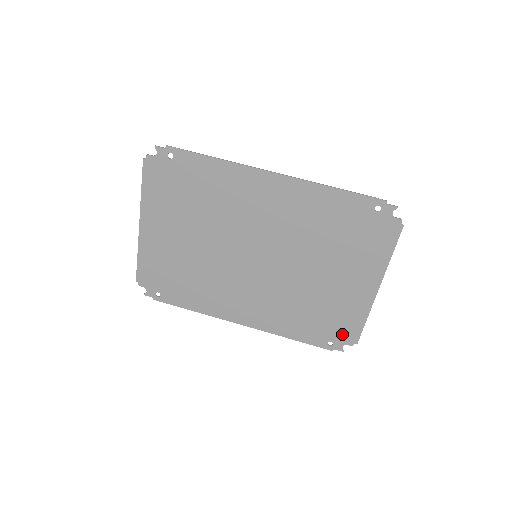
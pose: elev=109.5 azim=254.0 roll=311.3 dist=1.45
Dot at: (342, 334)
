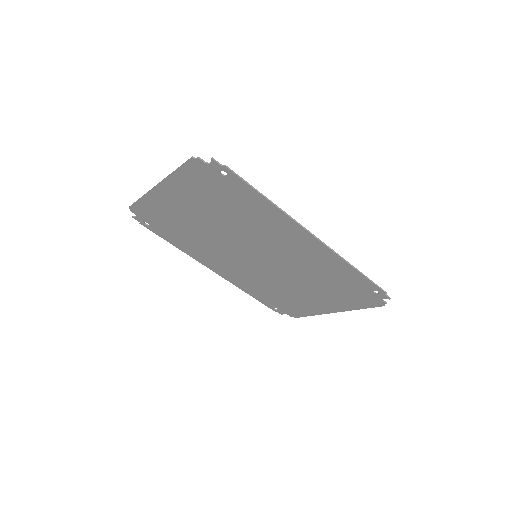
Dot at: (289, 311)
